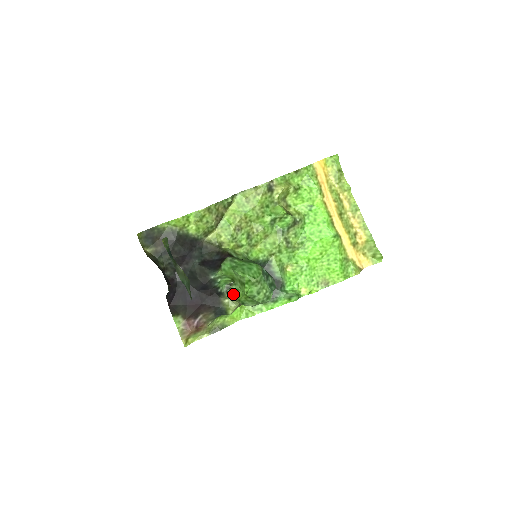
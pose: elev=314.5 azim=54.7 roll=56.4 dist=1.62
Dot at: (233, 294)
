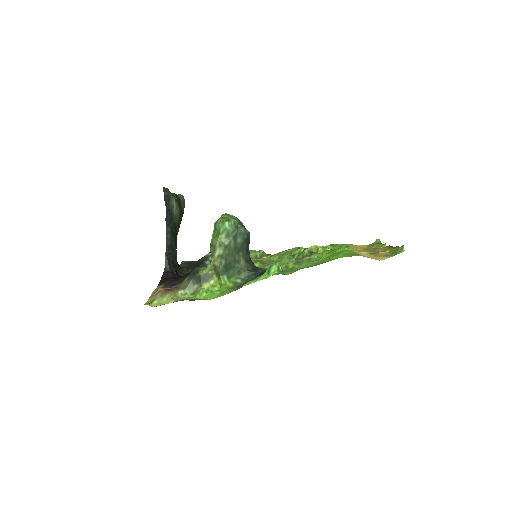
Dot at: occluded
